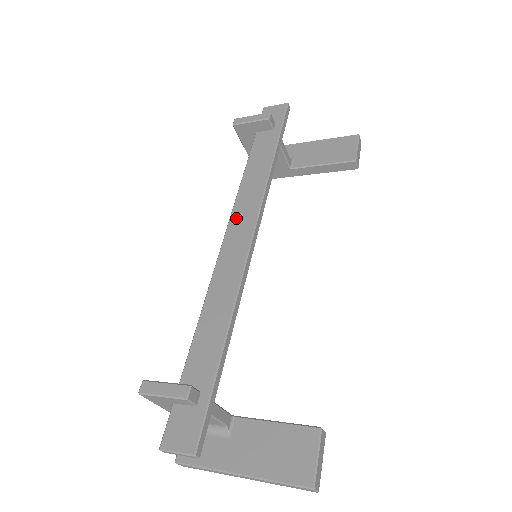
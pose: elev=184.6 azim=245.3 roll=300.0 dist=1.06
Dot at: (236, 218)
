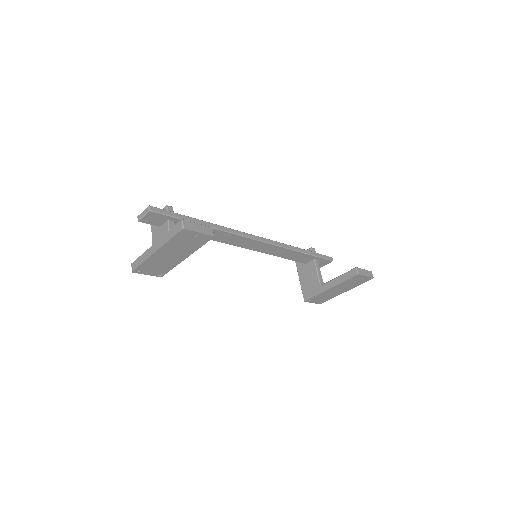
Dot at: occluded
